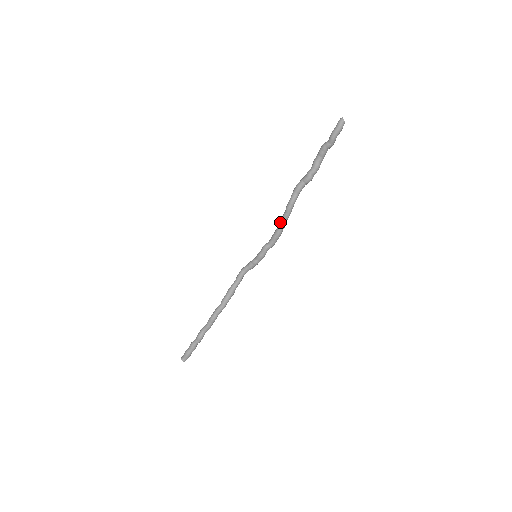
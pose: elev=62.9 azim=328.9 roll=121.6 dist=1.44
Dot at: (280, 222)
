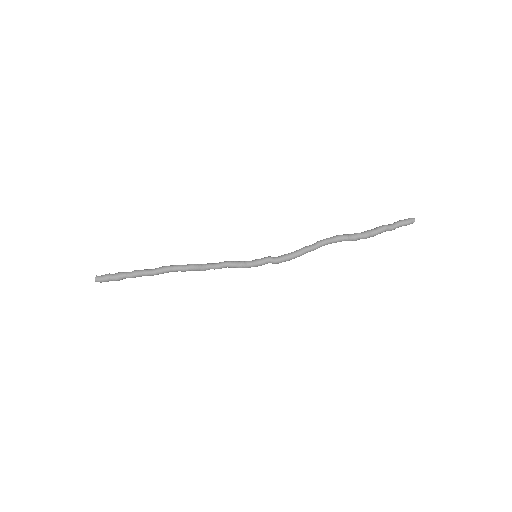
Dot at: (301, 248)
